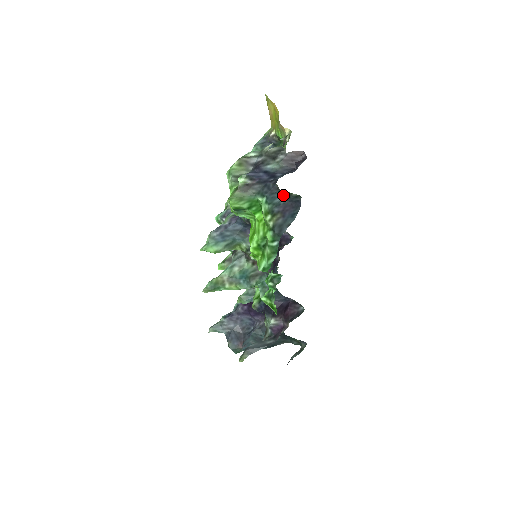
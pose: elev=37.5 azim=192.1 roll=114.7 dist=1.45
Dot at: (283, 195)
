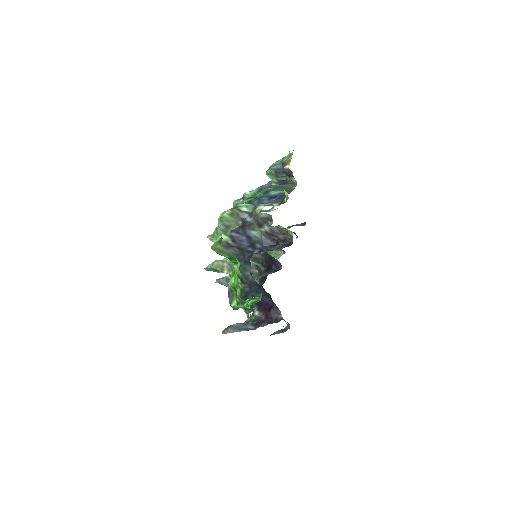
Dot at: (251, 274)
